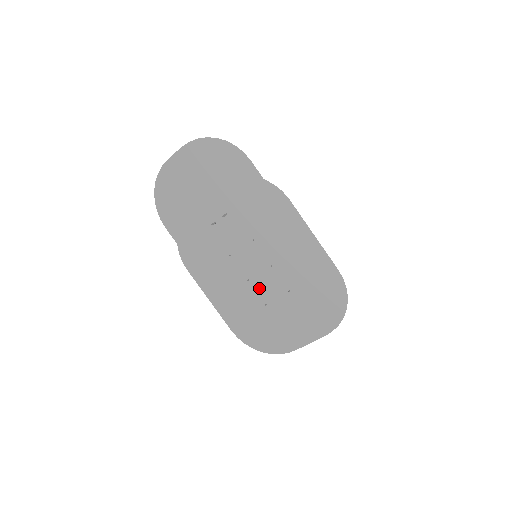
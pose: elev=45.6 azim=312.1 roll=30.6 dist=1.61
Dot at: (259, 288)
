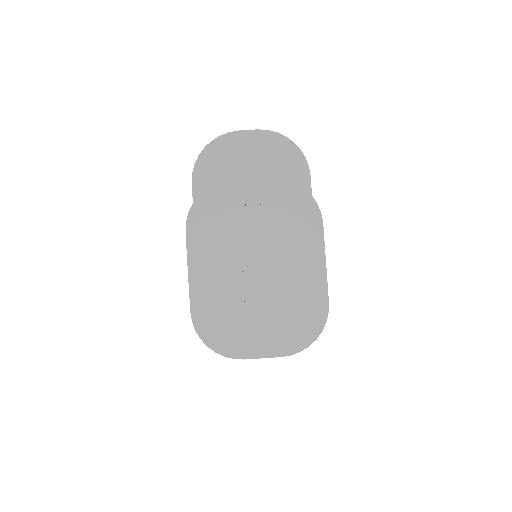
Dot at: (247, 283)
